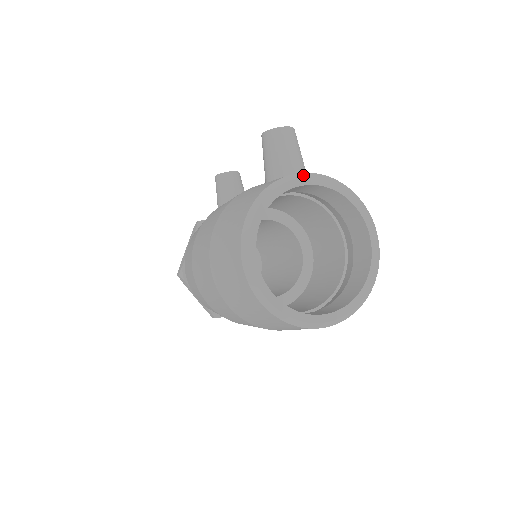
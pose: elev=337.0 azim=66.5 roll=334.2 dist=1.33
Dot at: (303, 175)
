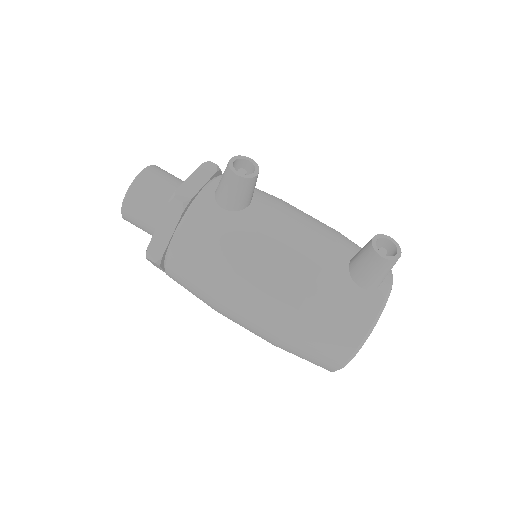
Dot at: (390, 290)
